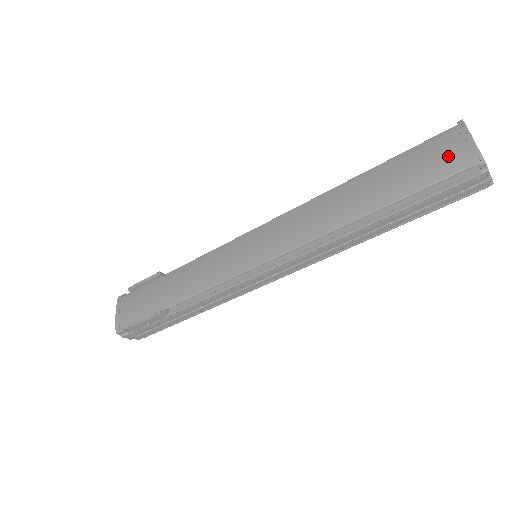
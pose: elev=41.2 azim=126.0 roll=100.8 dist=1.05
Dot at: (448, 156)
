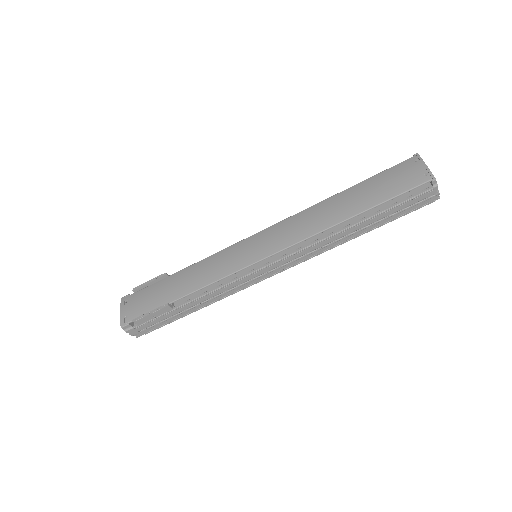
Dot at: (409, 176)
